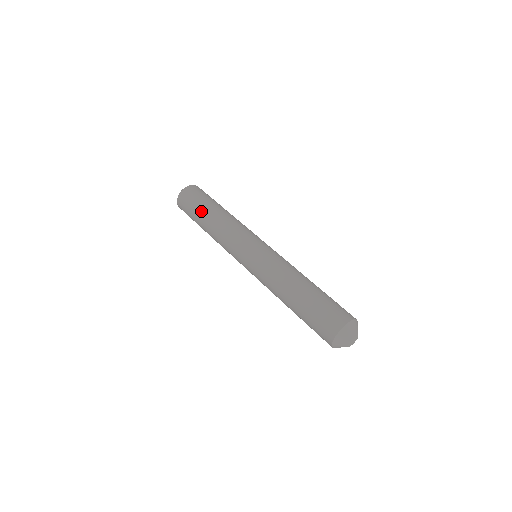
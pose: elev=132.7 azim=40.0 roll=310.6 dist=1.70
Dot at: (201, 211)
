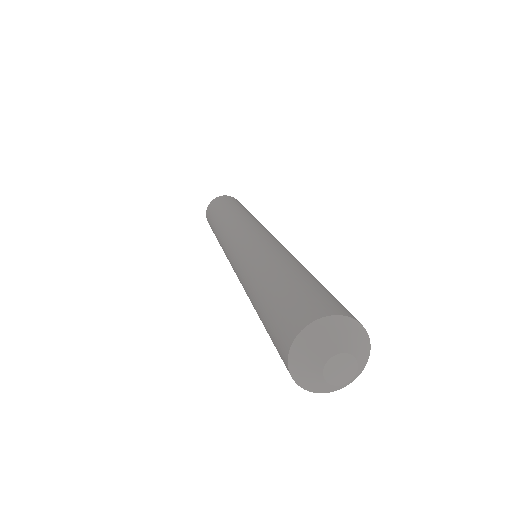
Dot at: (238, 205)
